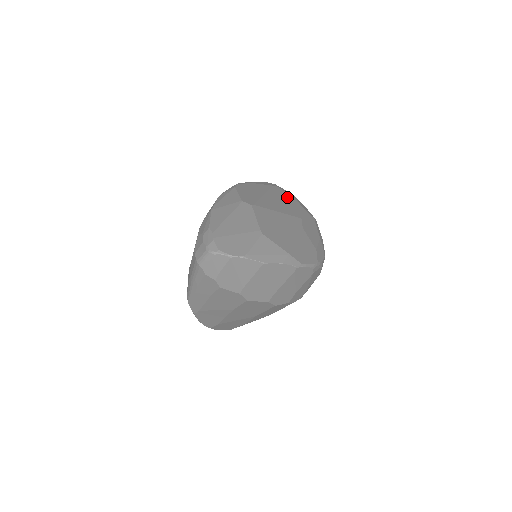
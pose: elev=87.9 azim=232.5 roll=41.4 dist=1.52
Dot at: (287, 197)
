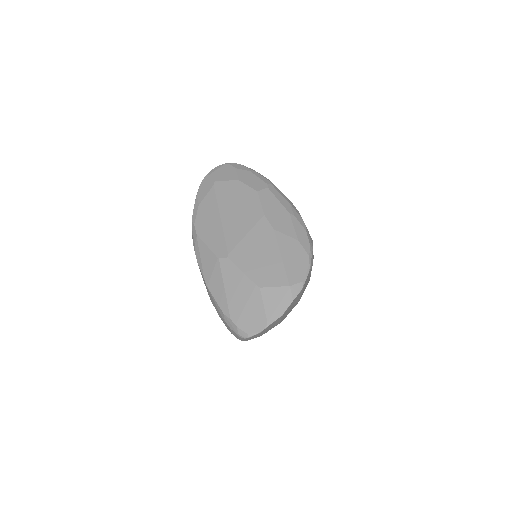
Dot at: (233, 190)
